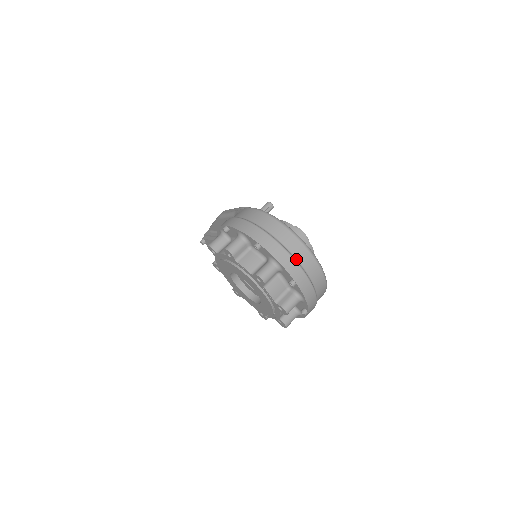
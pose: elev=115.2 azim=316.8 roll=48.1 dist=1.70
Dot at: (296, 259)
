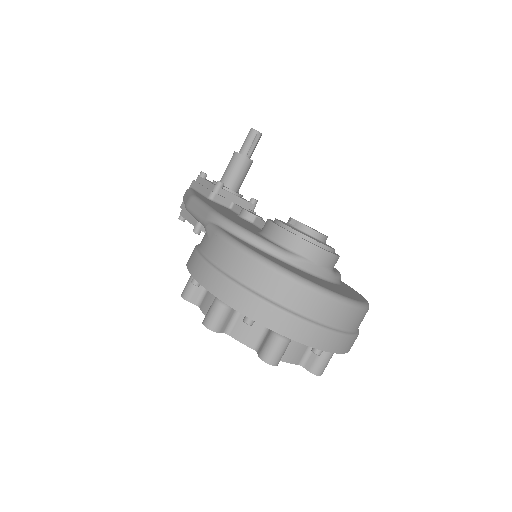
Dot at: (314, 320)
